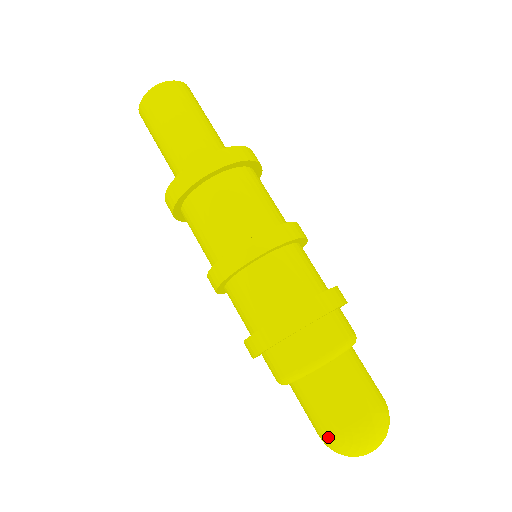
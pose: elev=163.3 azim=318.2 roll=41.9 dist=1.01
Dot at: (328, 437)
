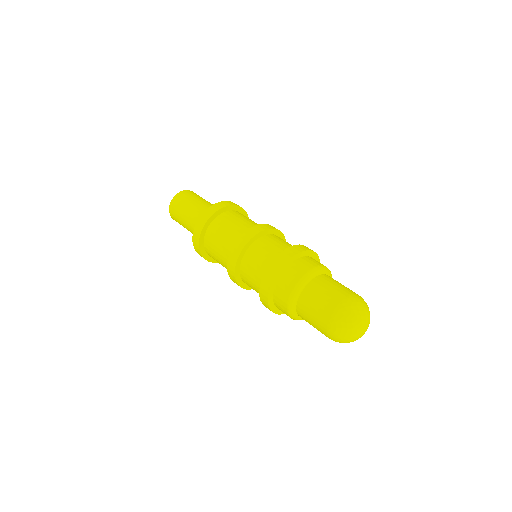
Dot at: (327, 328)
